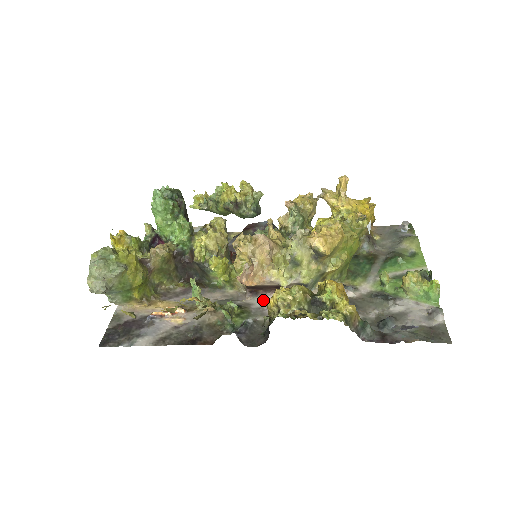
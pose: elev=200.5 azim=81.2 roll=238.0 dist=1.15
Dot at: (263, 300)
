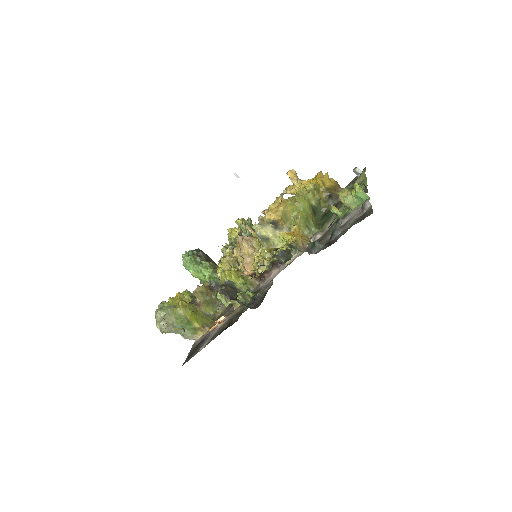
Dot at: (269, 279)
